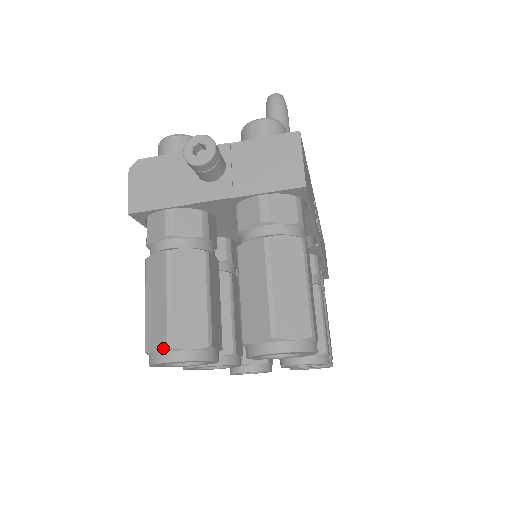
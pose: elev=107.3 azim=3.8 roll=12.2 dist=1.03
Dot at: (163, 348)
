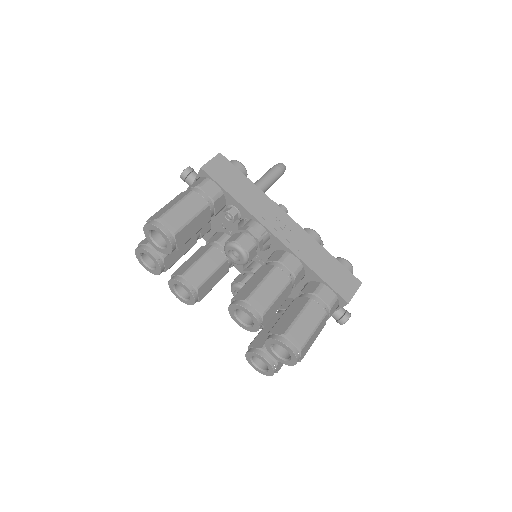
Dot at: occluded
